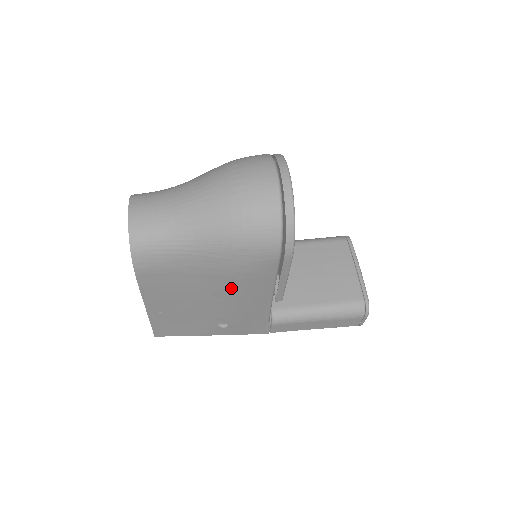
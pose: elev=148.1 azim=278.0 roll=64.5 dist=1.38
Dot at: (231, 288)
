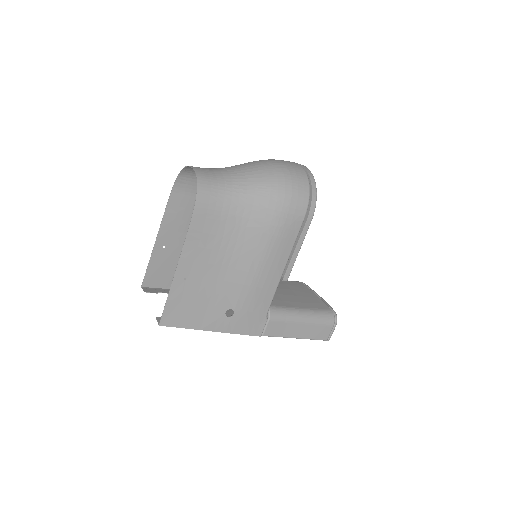
Dot at: (260, 248)
